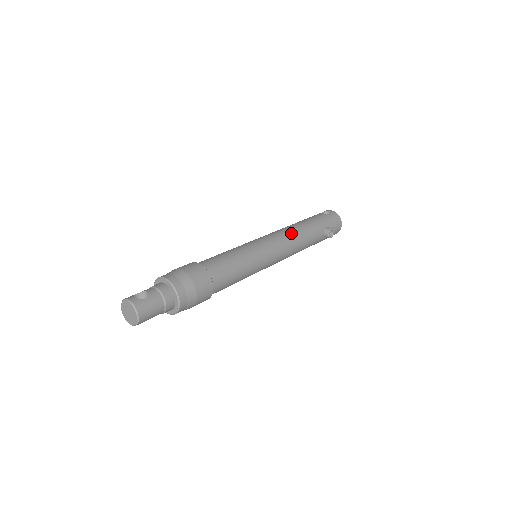
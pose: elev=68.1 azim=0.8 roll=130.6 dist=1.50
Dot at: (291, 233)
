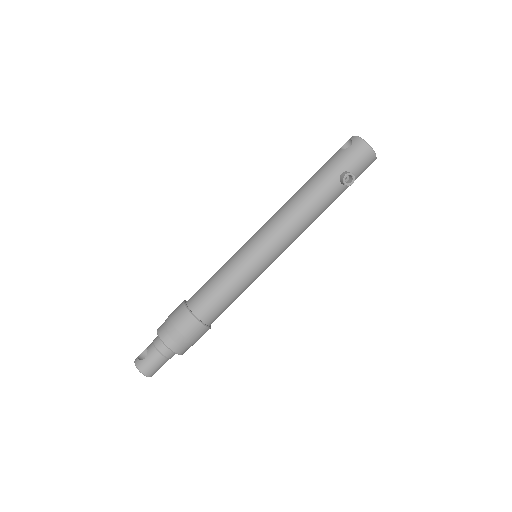
Dot at: (287, 212)
